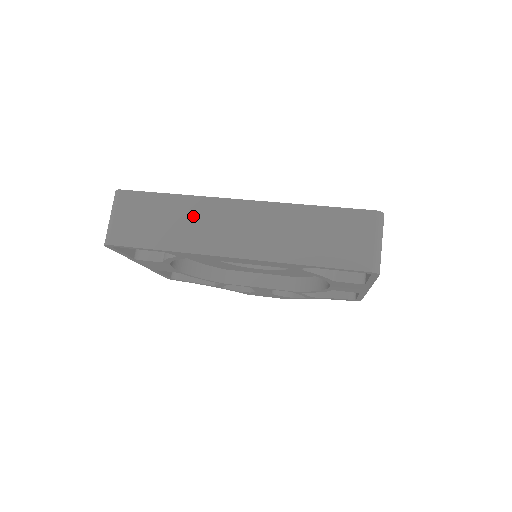
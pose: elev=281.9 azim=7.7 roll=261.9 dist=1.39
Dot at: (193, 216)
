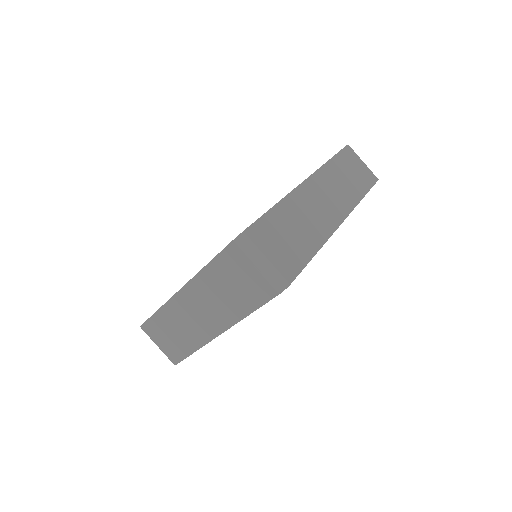
Dot at: (302, 211)
